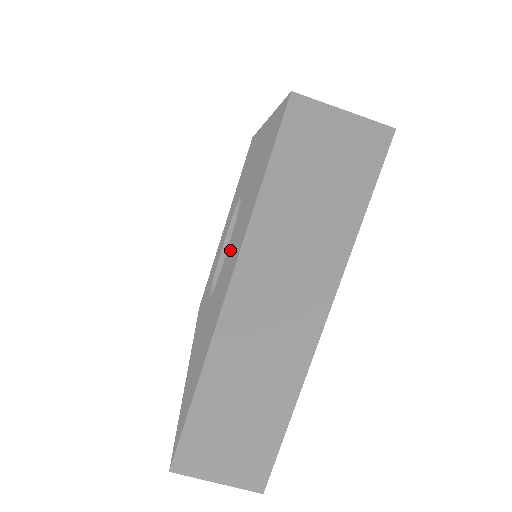
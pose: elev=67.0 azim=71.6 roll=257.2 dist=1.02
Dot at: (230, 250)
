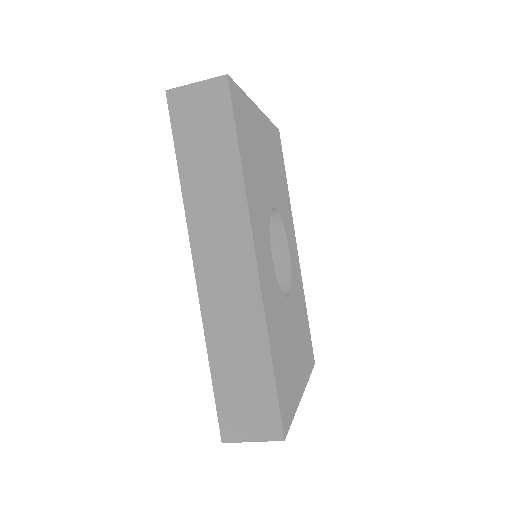
Dot at: occluded
